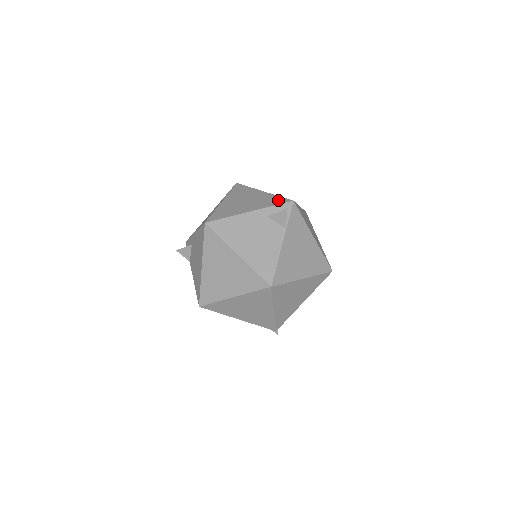
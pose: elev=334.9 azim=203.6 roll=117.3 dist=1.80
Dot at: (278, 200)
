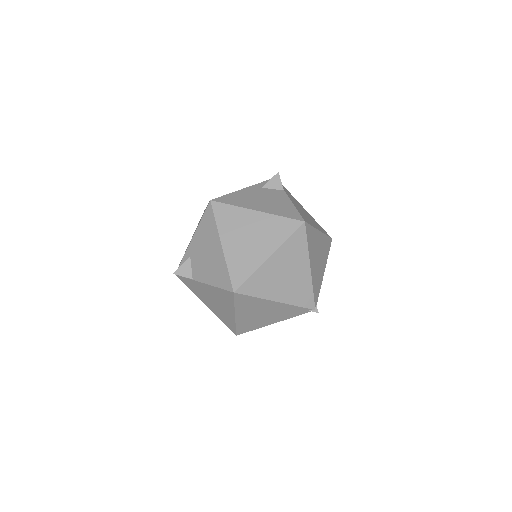
Dot at: occluded
